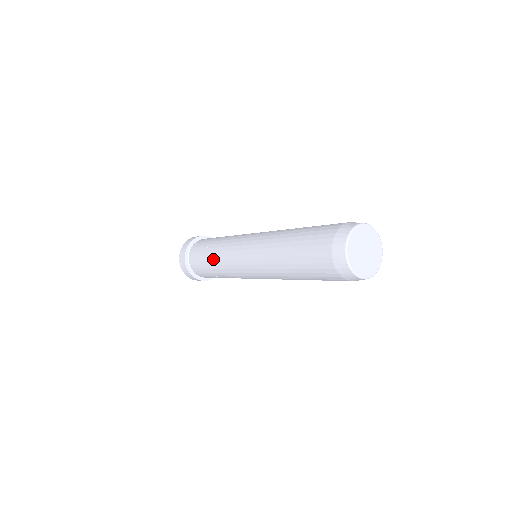
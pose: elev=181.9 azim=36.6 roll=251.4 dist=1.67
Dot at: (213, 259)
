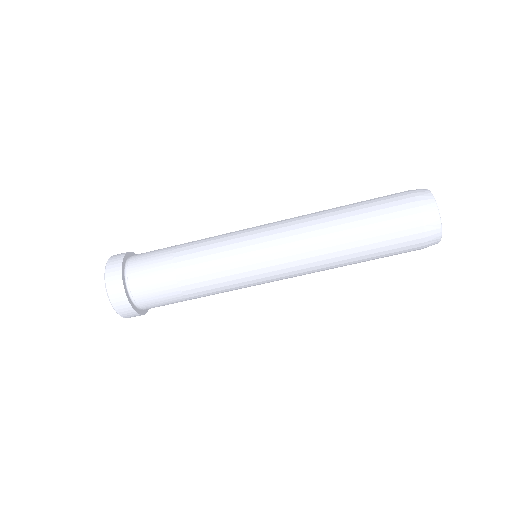
Dot at: (194, 243)
